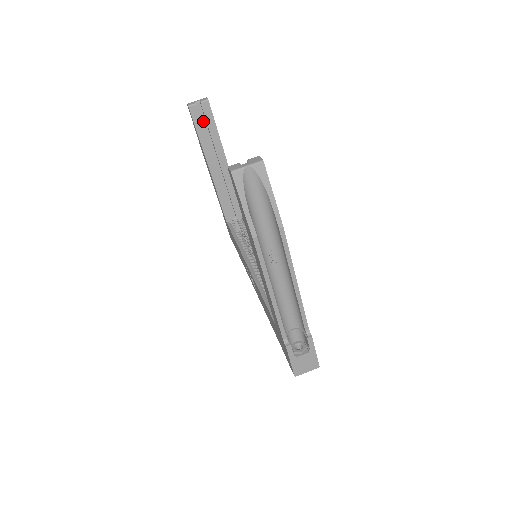
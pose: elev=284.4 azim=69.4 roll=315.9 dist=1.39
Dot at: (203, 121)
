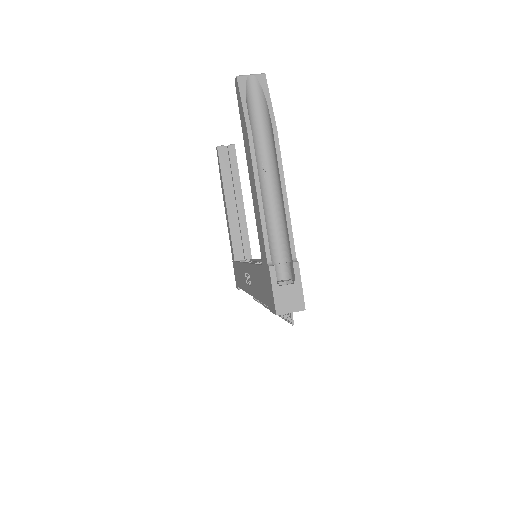
Dot at: (227, 163)
